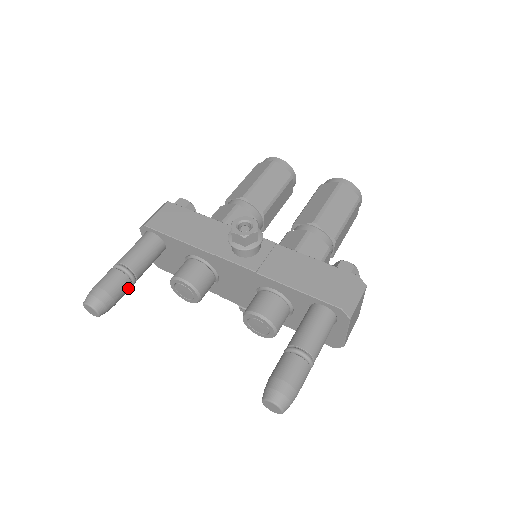
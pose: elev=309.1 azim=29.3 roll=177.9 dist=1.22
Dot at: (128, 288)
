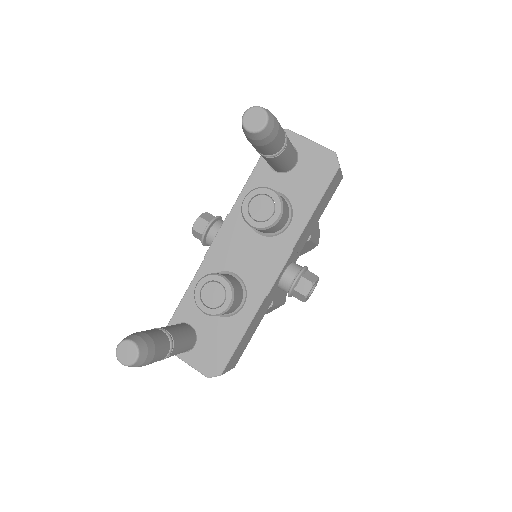
Dot at: (161, 335)
